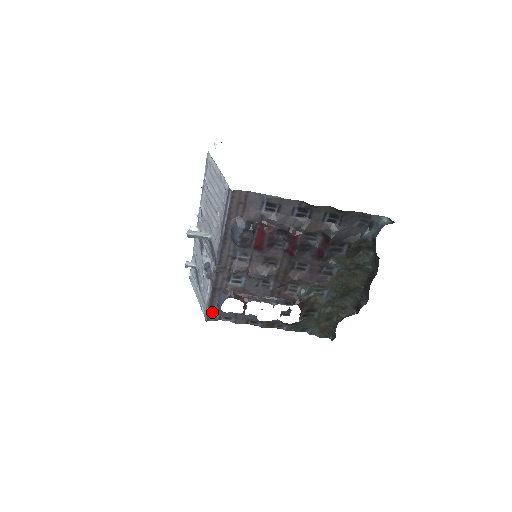
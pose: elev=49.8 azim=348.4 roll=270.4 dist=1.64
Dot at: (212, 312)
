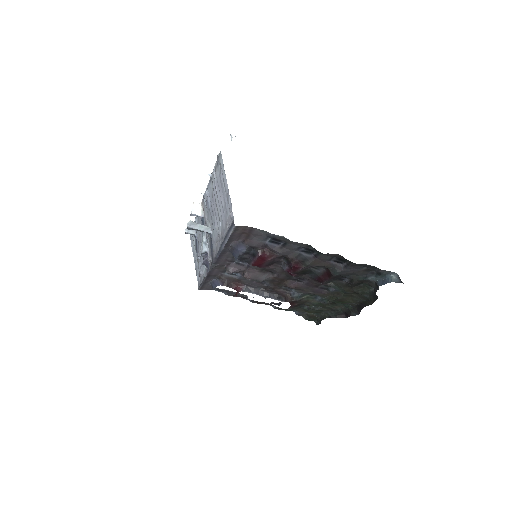
Dot at: (205, 286)
